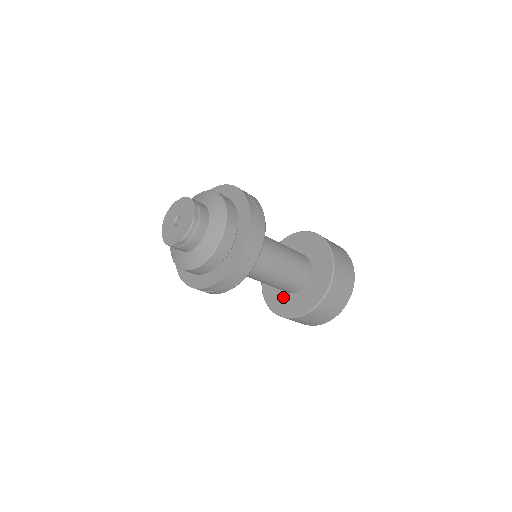
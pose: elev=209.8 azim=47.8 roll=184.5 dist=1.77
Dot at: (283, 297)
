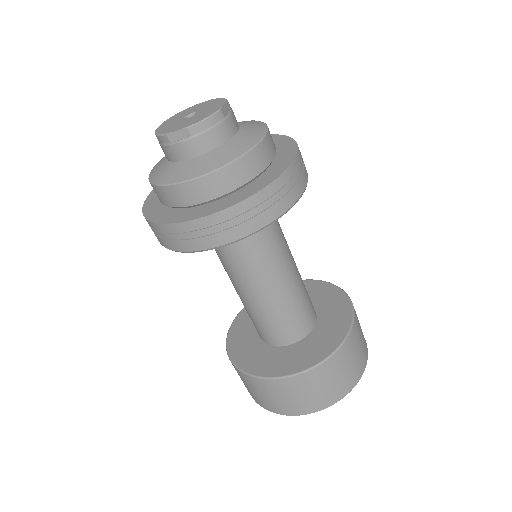
Dot at: (257, 347)
